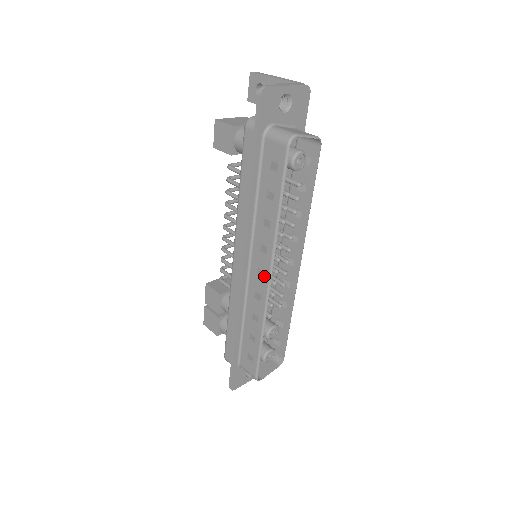
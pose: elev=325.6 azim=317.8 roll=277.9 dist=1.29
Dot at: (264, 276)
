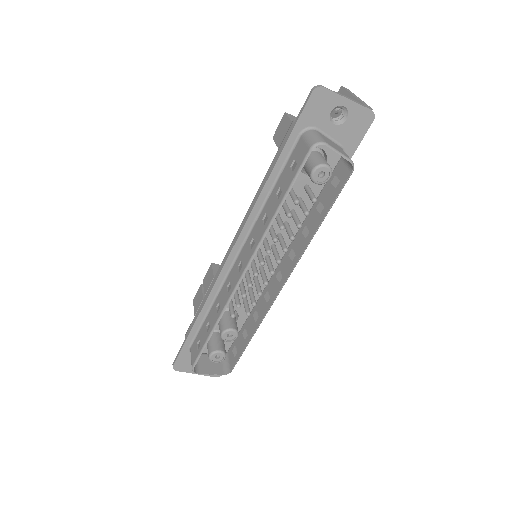
Dot at: (241, 270)
